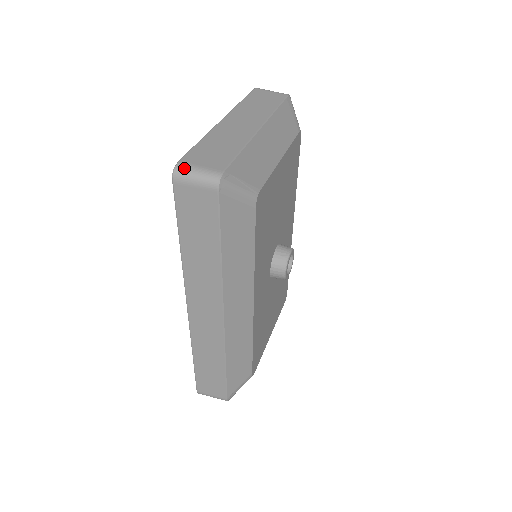
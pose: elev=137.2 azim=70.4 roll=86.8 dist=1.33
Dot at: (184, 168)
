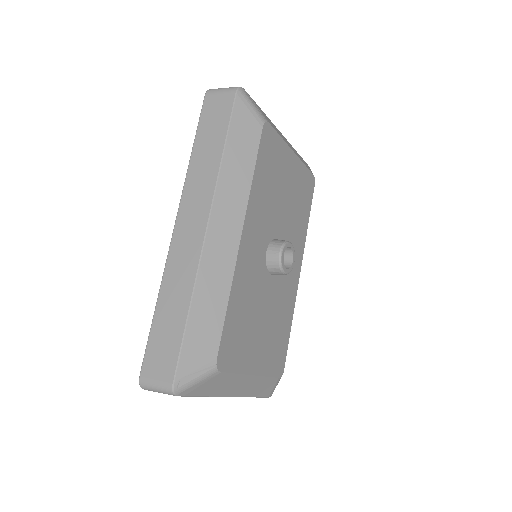
Dot at: (216, 89)
